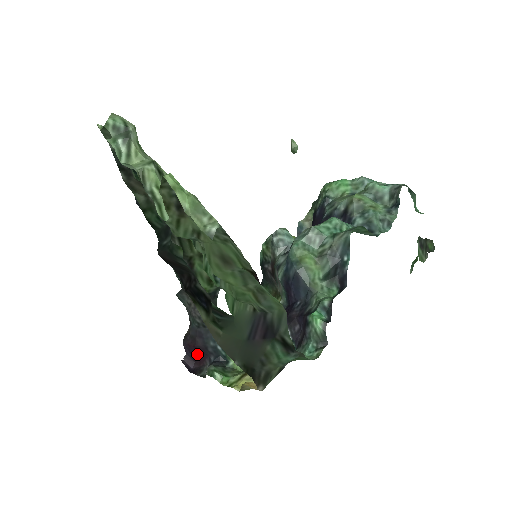
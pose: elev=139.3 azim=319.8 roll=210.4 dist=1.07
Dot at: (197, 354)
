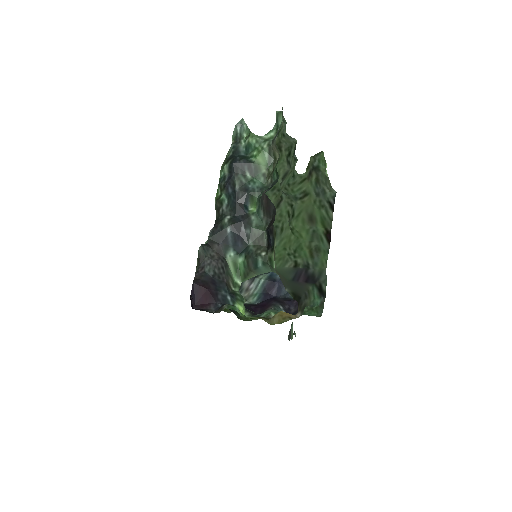
Dot at: (204, 297)
